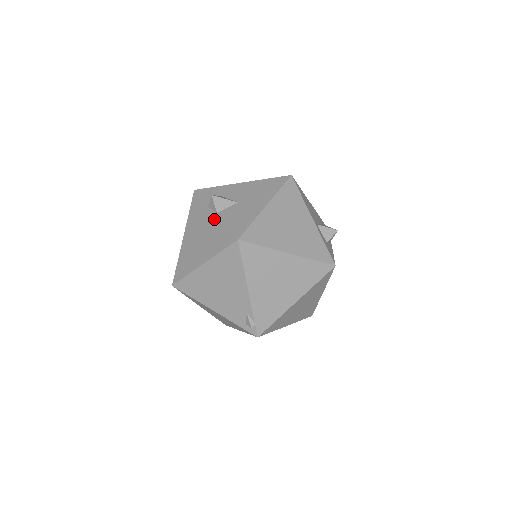
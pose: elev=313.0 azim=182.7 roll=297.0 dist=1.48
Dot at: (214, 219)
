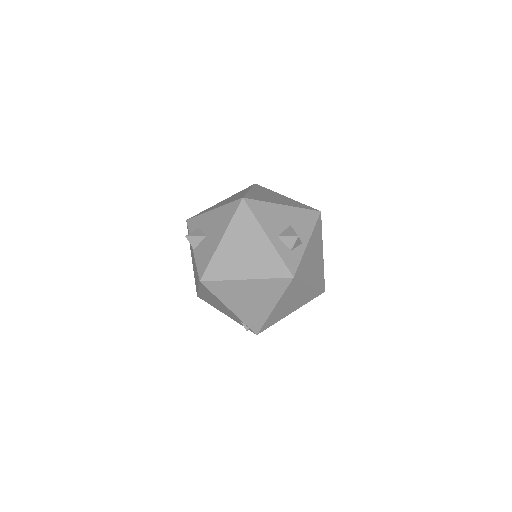
Dot at: (193, 255)
